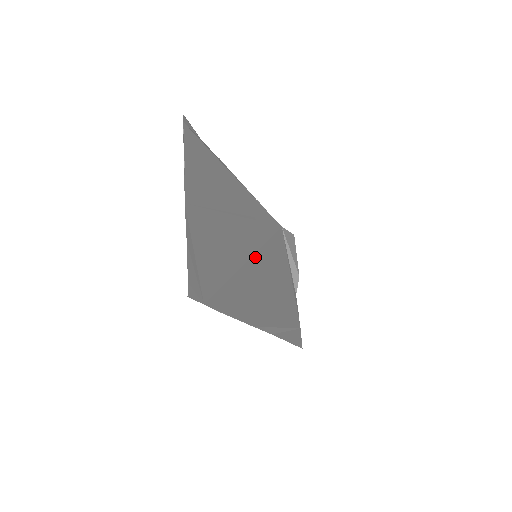
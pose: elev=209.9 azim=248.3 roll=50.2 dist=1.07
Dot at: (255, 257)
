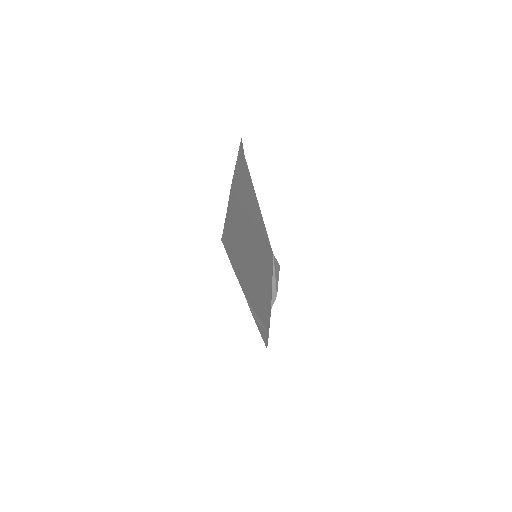
Dot at: (255, 256)
